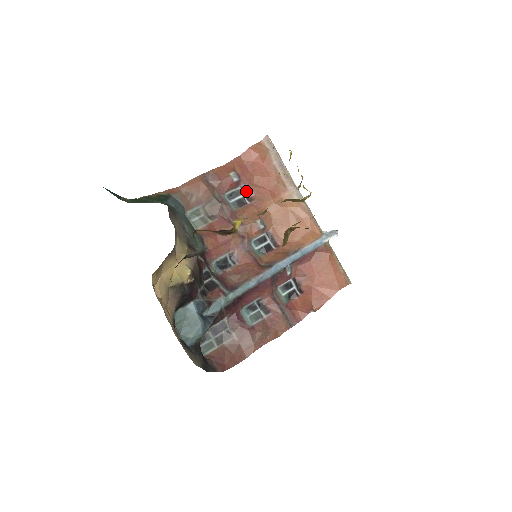
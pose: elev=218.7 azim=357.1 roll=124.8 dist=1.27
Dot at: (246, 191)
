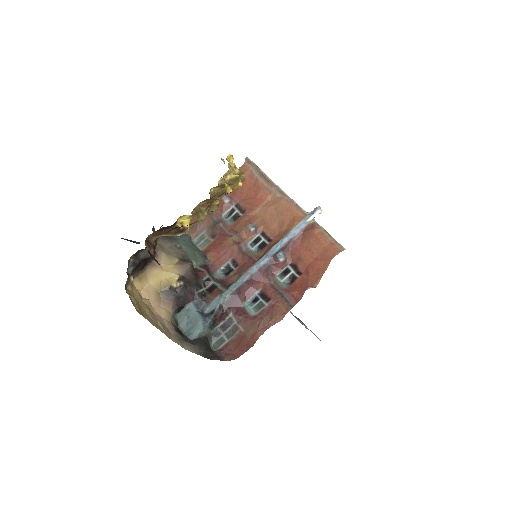
Dot at: (239, 207)
